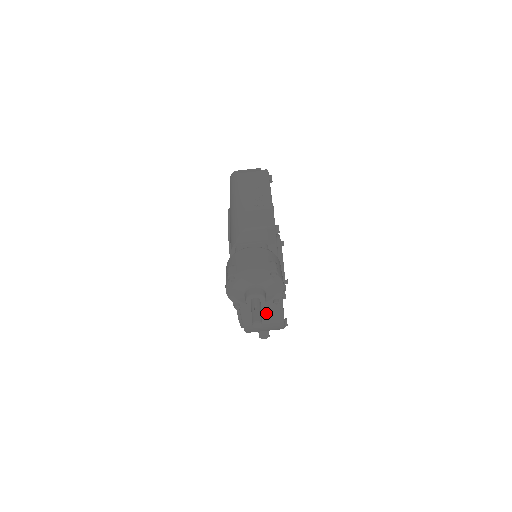
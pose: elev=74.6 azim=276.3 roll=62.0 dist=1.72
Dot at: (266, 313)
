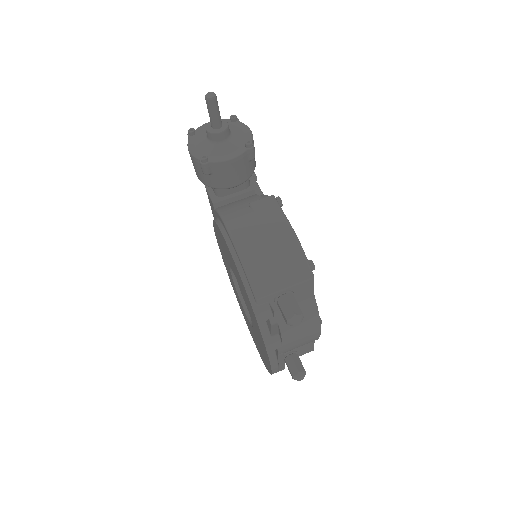
Dot at: (264, 225)
